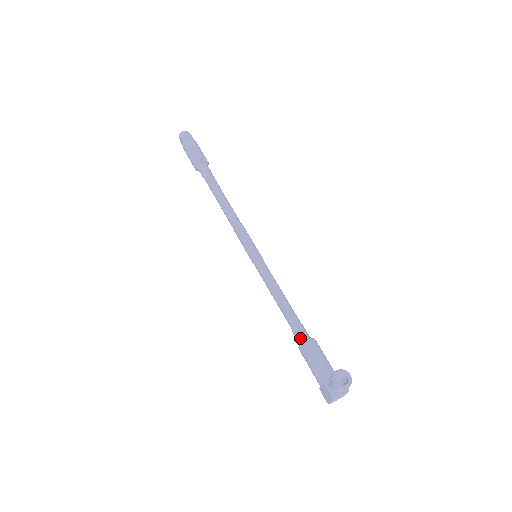
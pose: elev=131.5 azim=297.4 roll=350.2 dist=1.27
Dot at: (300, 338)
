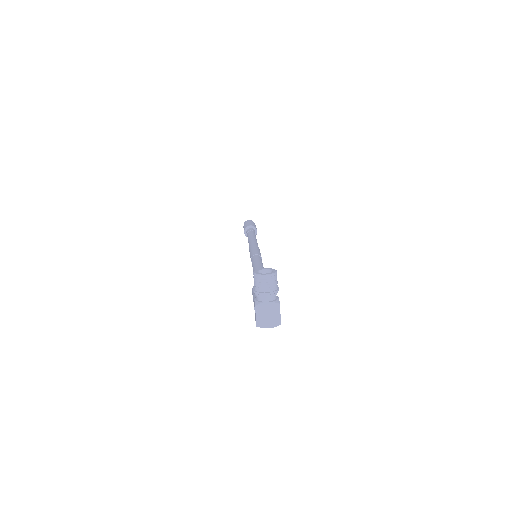
Dot at: occluded
